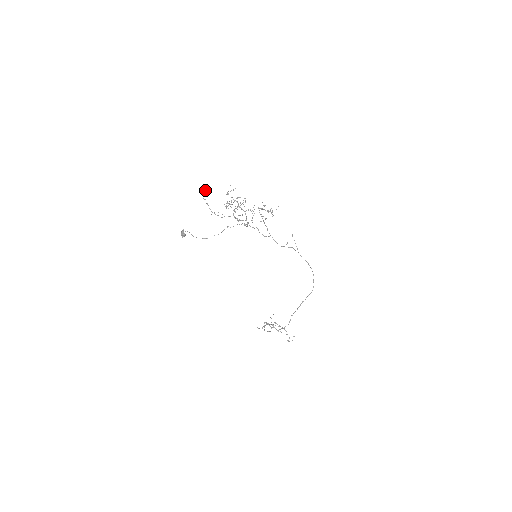
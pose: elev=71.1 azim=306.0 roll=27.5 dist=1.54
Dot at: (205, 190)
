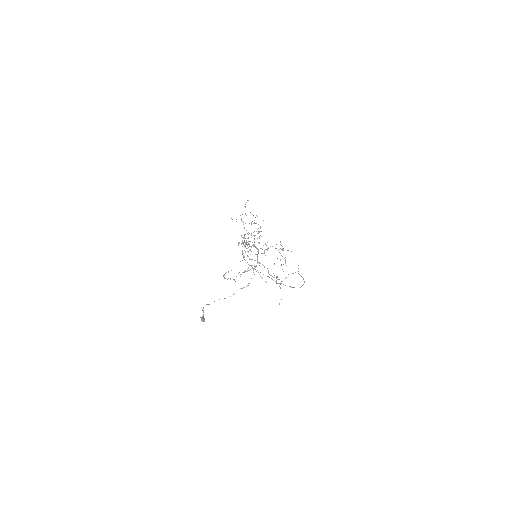
Dot at: (226, 272)
